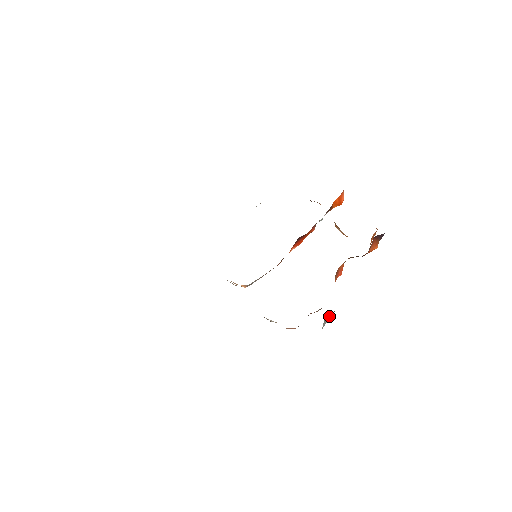
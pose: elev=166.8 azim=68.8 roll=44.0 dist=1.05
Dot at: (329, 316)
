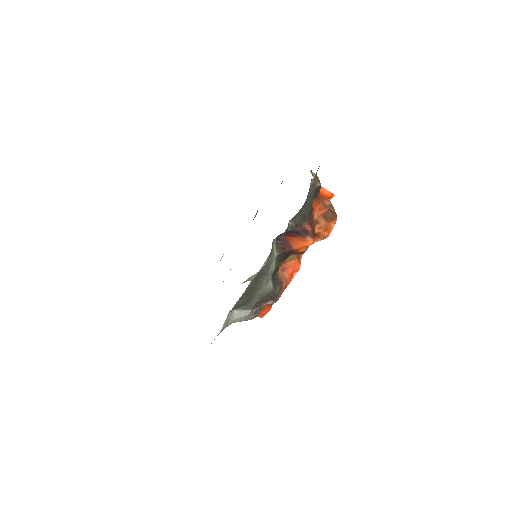
Dot at: (243, 308)
